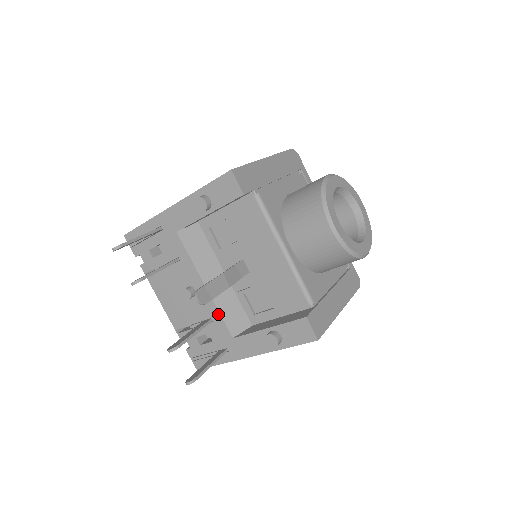
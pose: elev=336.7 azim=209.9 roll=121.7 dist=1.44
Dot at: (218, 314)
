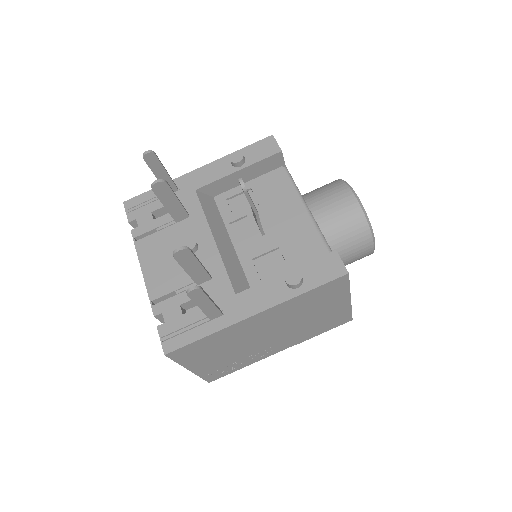
Dot at: (222, 268)
